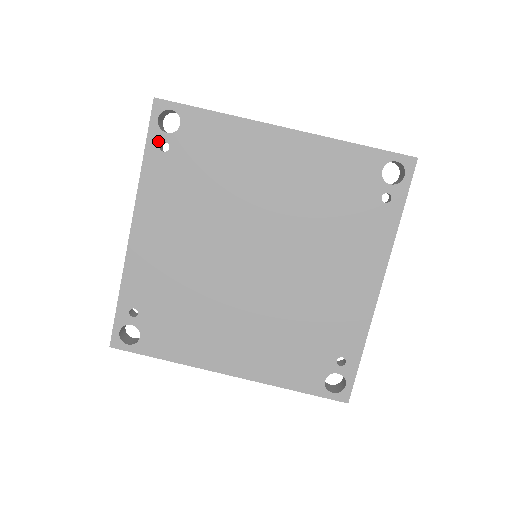
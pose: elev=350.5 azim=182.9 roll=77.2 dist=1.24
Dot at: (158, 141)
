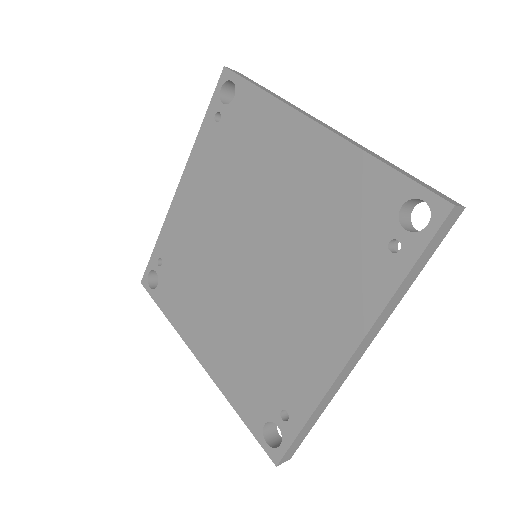
Dot at: (215, 110)
